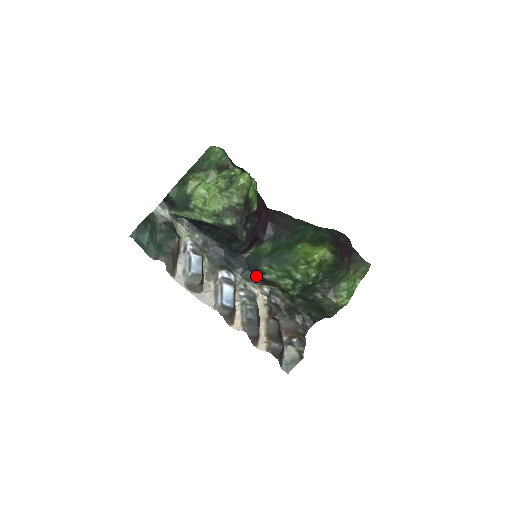
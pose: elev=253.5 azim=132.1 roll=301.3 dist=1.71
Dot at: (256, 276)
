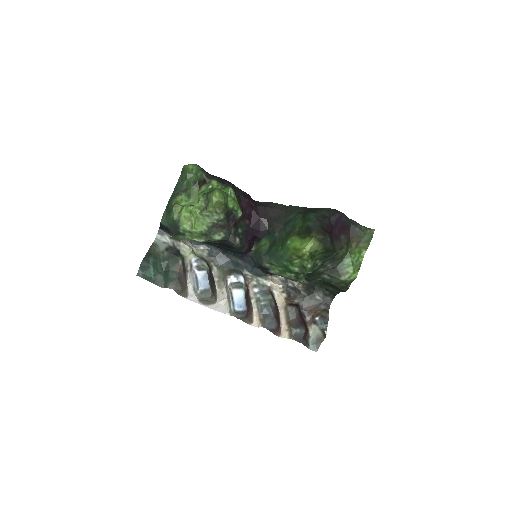
Dot at: (264, 271)
